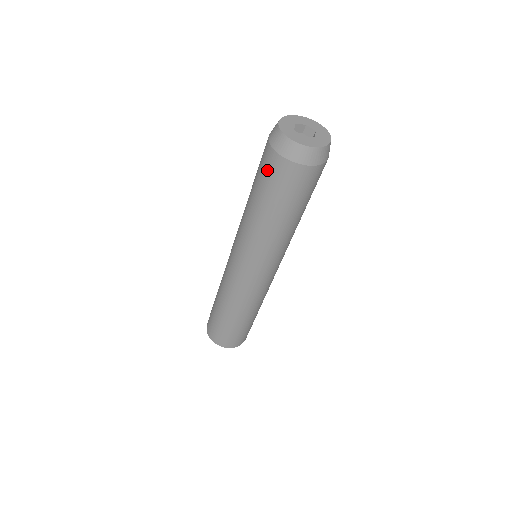
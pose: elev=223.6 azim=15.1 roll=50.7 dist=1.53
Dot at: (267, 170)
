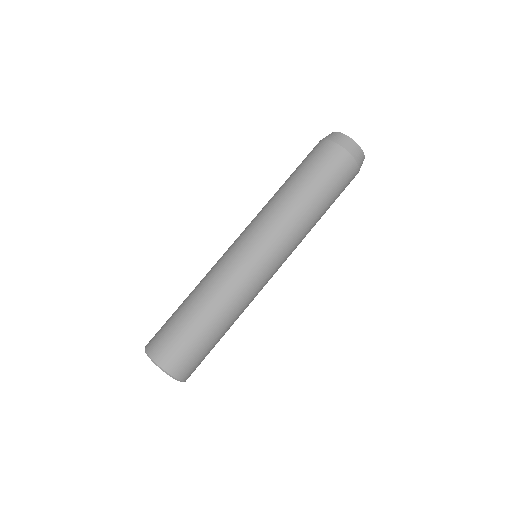
Dot at: (319, 155)
